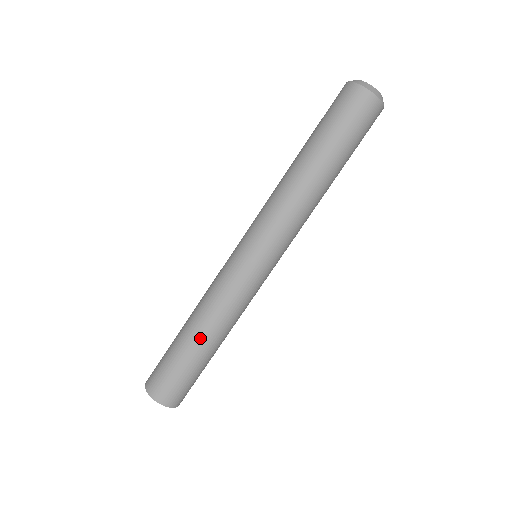
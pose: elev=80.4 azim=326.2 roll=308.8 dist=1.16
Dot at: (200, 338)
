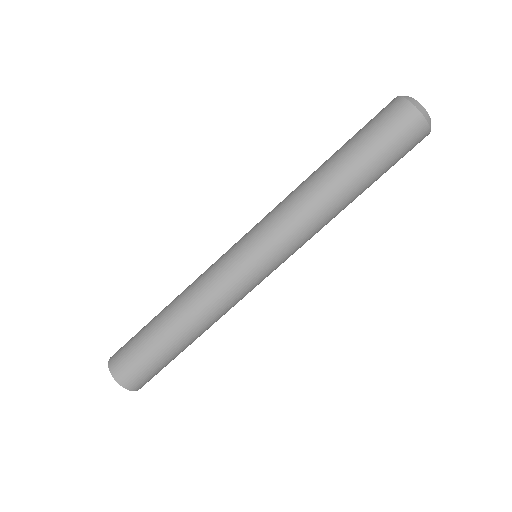
Dot at: (184, 334)
